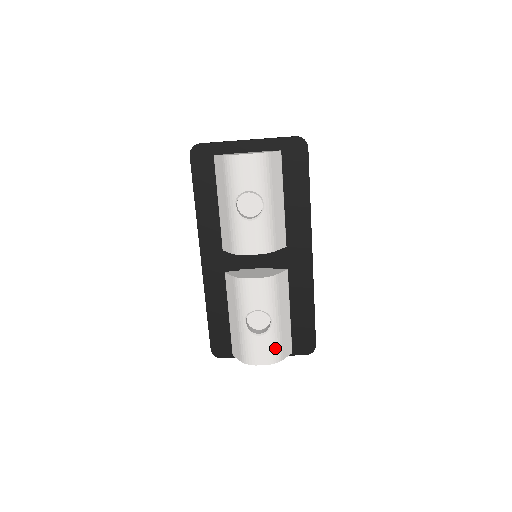
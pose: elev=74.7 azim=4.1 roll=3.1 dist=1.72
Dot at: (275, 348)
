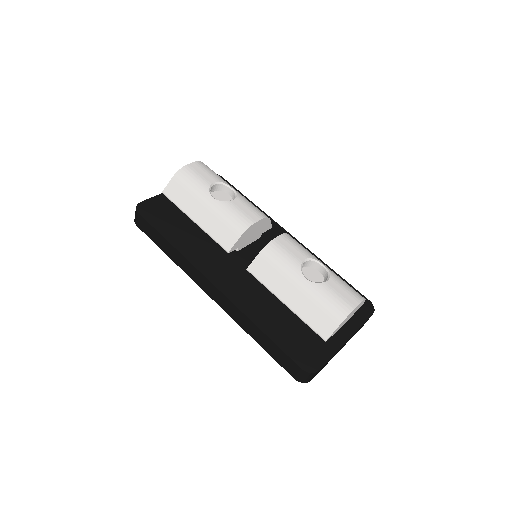
Dot at: (349, 287)
